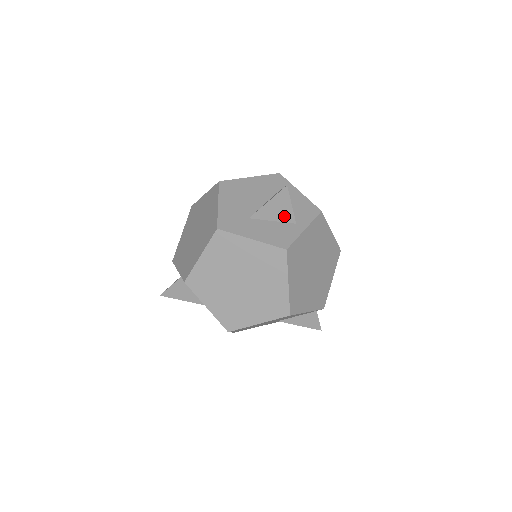
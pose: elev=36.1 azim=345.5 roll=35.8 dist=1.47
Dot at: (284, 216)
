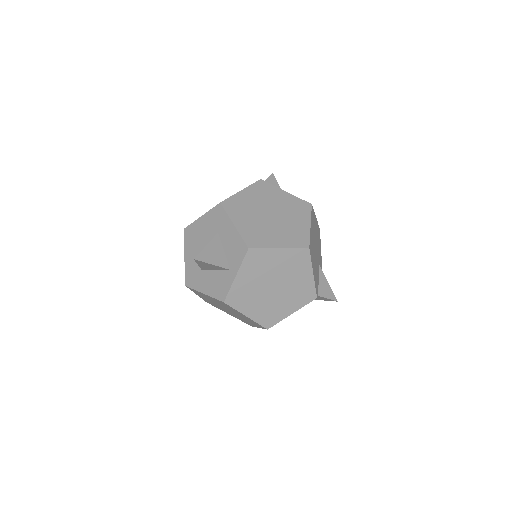
Dot at: (217, 268)
